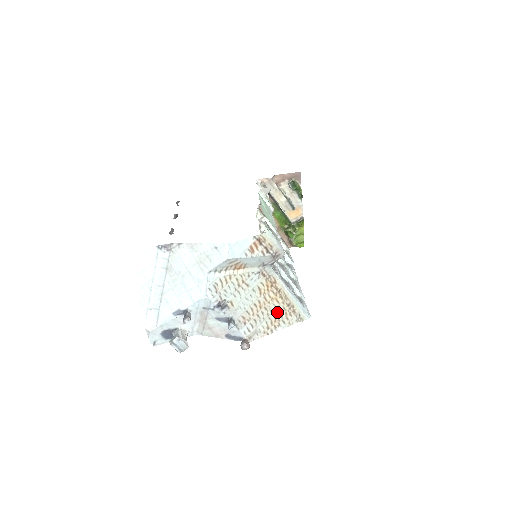
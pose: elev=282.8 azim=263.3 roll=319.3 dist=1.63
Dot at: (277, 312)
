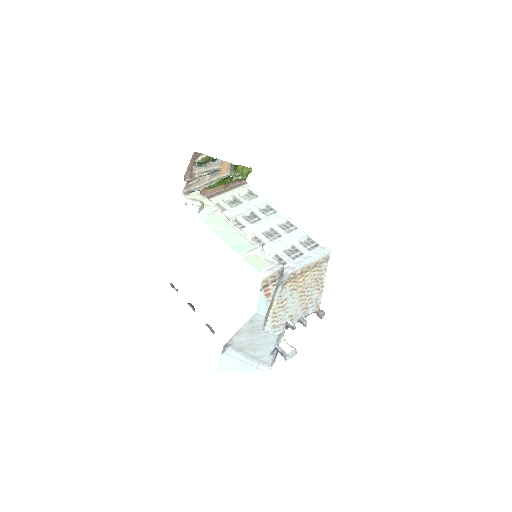
Dot at: (313, 278)
